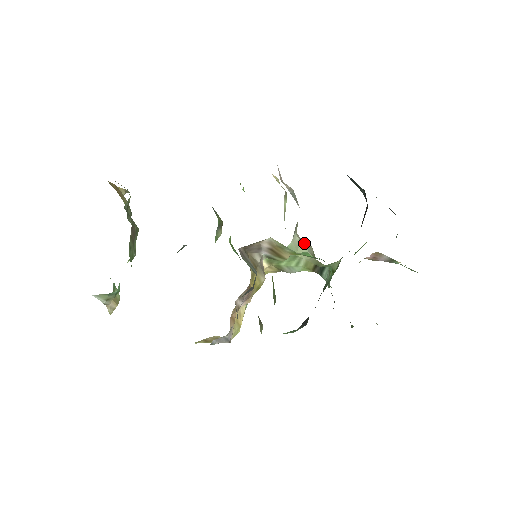
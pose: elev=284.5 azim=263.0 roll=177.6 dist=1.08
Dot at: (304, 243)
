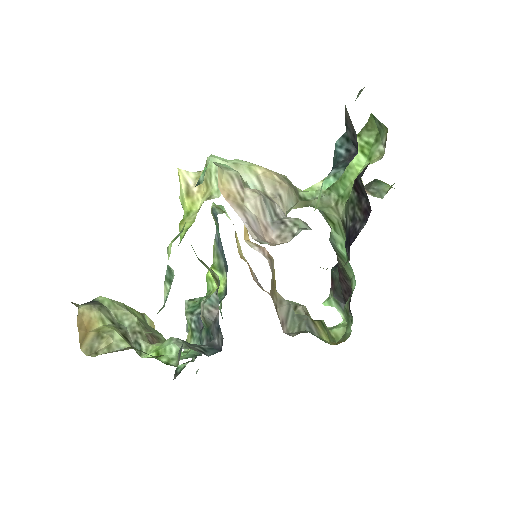
Dot at: (286, 204)
